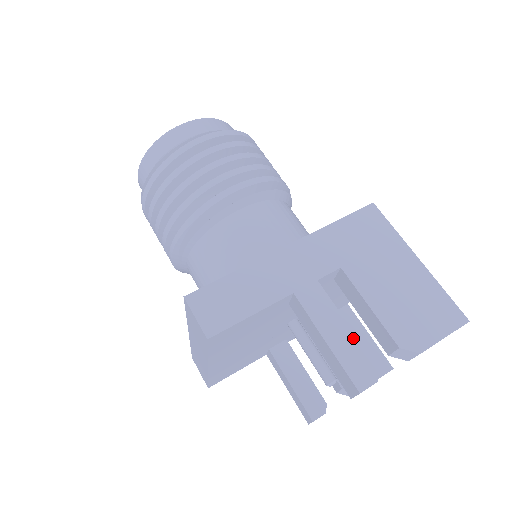
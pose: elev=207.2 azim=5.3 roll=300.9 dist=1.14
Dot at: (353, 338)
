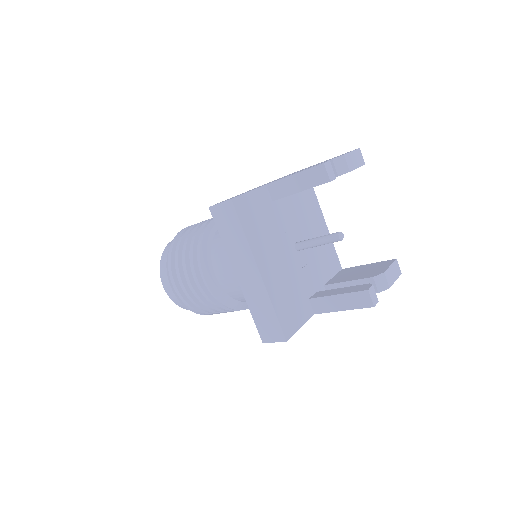
Dot at: occluded
